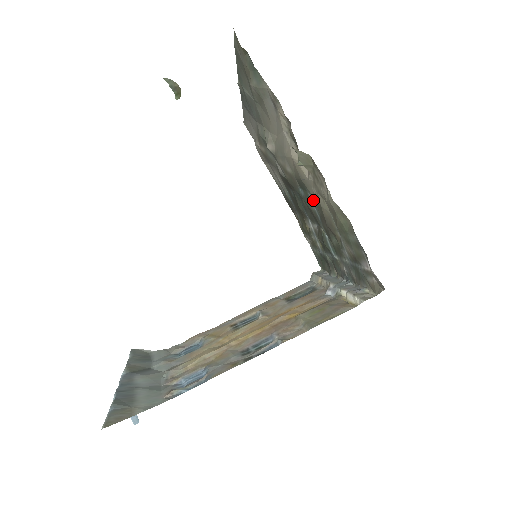
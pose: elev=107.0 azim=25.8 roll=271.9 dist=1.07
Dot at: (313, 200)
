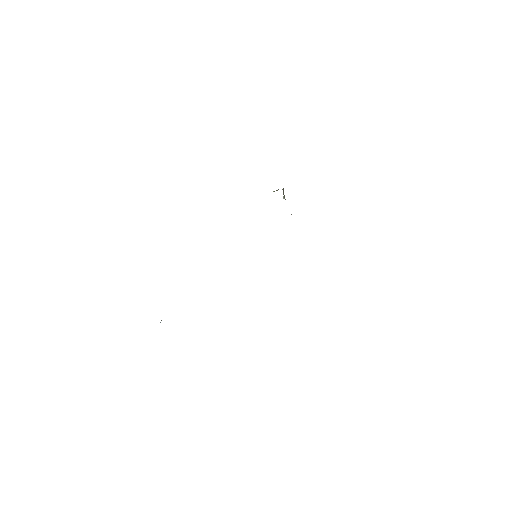
Dot at: occluded
